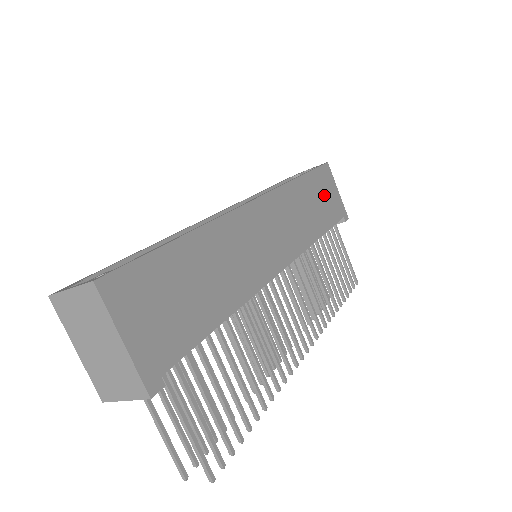
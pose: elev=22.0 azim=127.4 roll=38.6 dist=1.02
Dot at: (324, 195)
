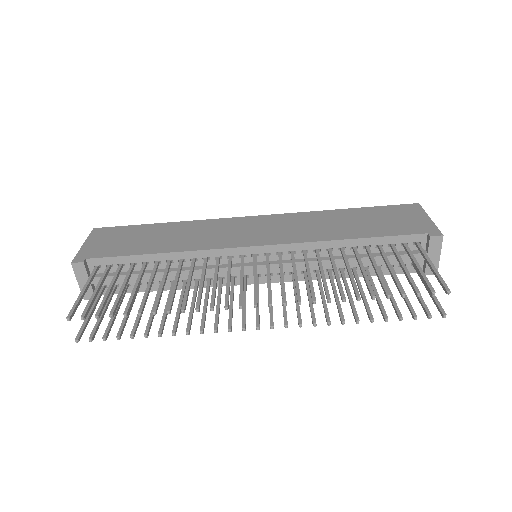
Dot at: (386, 219)
